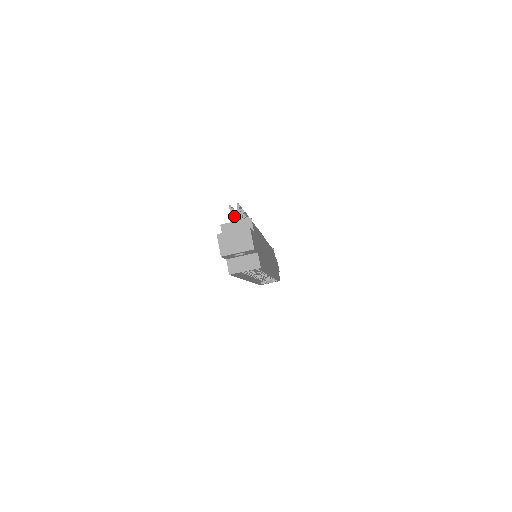
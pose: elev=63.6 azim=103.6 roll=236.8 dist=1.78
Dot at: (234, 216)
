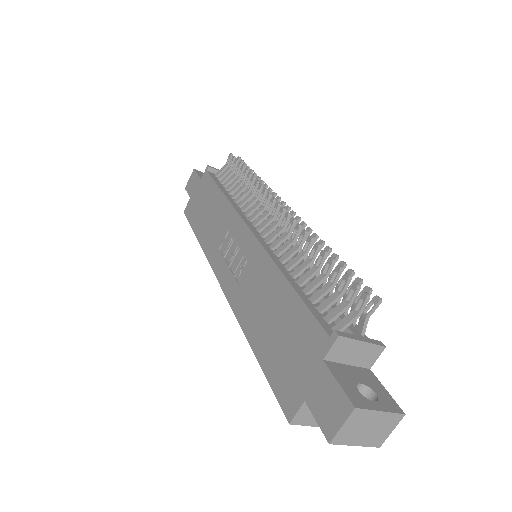
Dot at: (351, 304)
